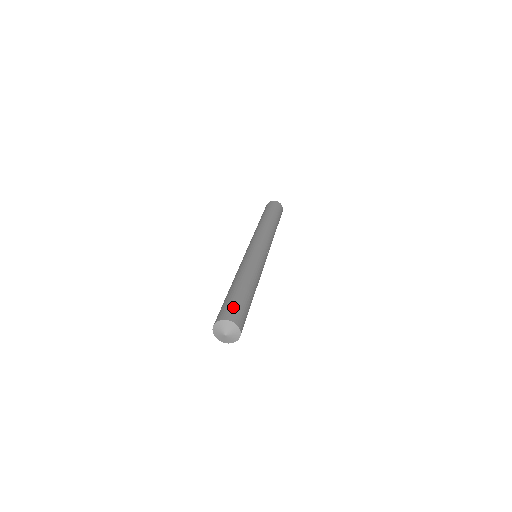
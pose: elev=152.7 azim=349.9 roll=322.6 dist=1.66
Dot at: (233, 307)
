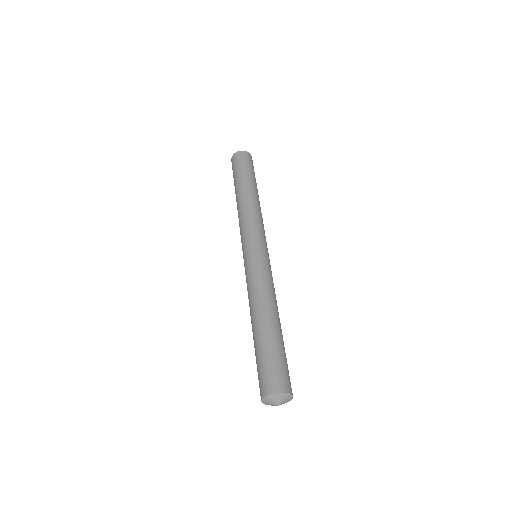
Dot at: (269, 369)
